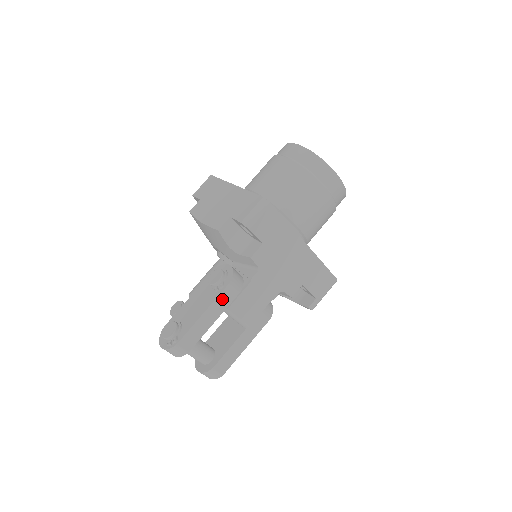
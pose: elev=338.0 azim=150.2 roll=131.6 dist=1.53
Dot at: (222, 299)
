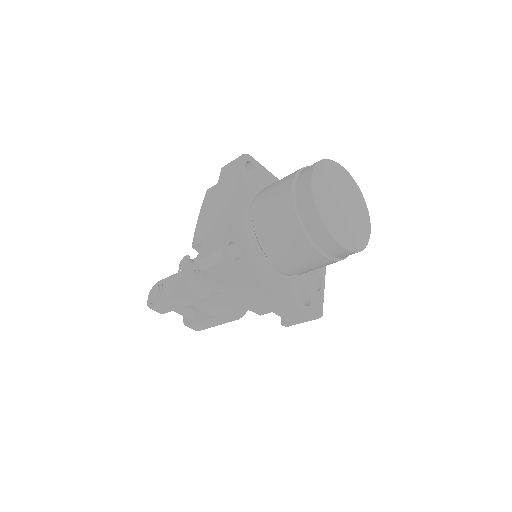
Dot at: (186, 298)
